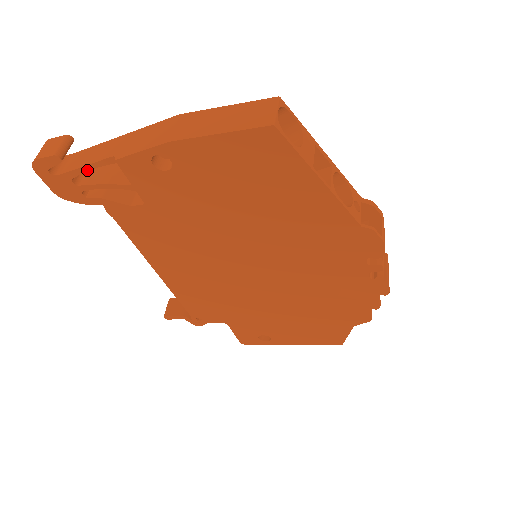
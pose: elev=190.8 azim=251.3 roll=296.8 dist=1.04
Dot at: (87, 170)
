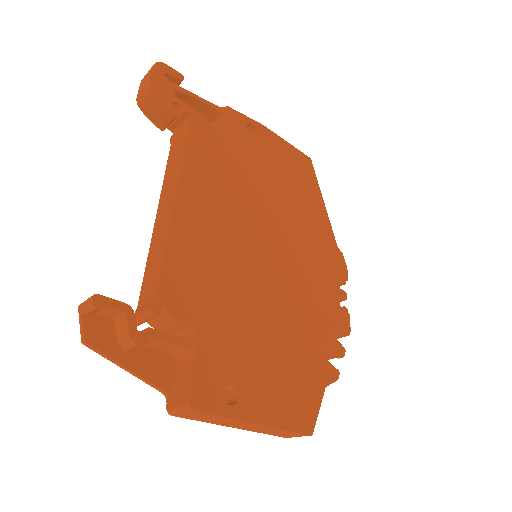
Dot at: (195, 97)
